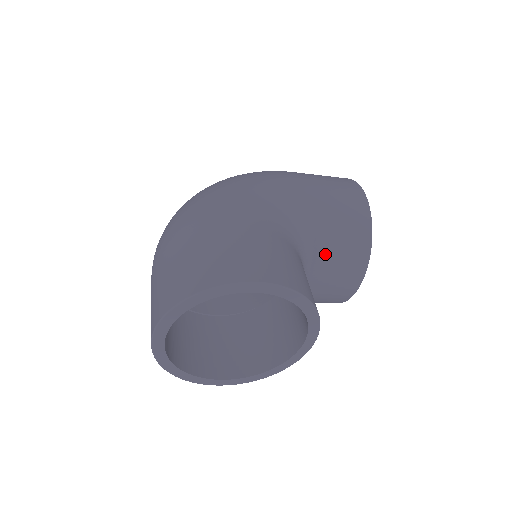
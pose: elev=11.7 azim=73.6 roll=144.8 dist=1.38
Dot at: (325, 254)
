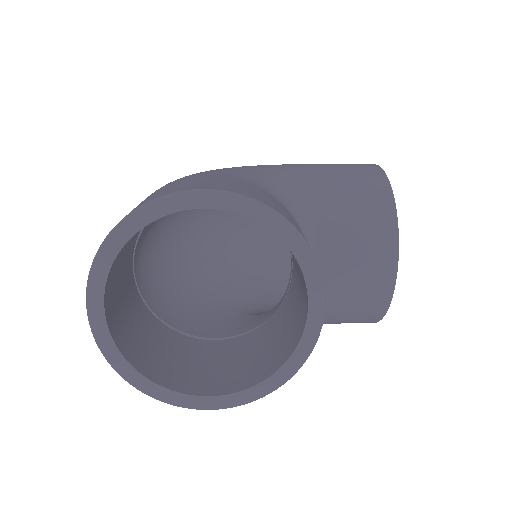
Dot at: (333, 223)
